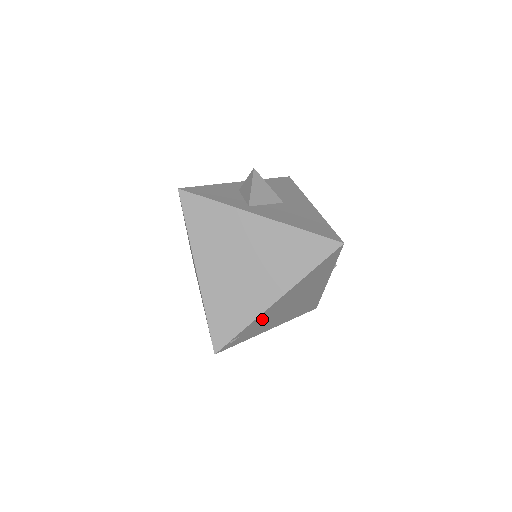
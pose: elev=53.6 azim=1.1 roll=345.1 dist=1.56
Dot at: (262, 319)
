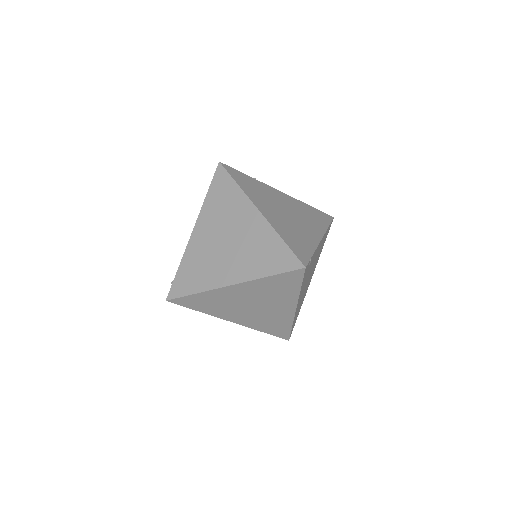
Dot at: occluded
